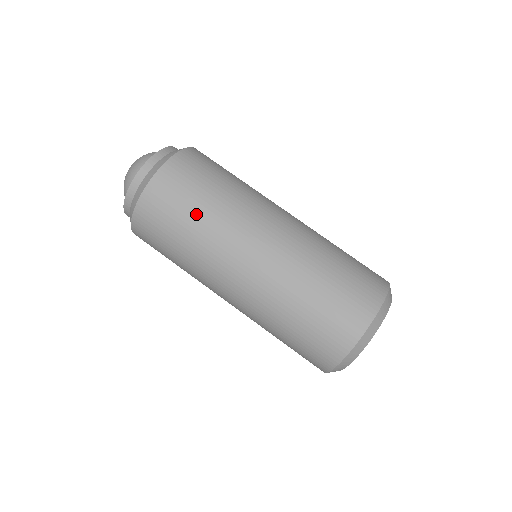
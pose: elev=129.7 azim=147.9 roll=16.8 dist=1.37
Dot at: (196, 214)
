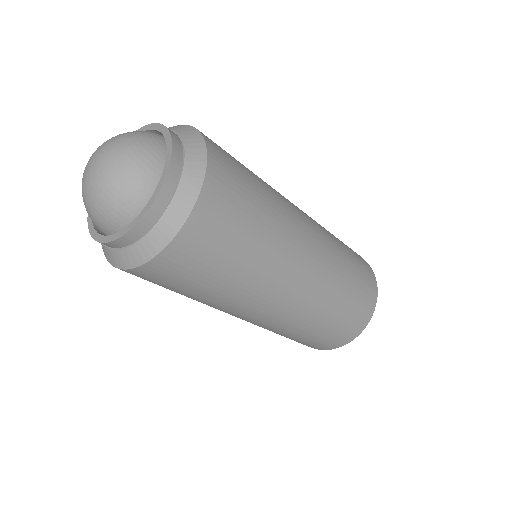
Dot at: (200, 293)
